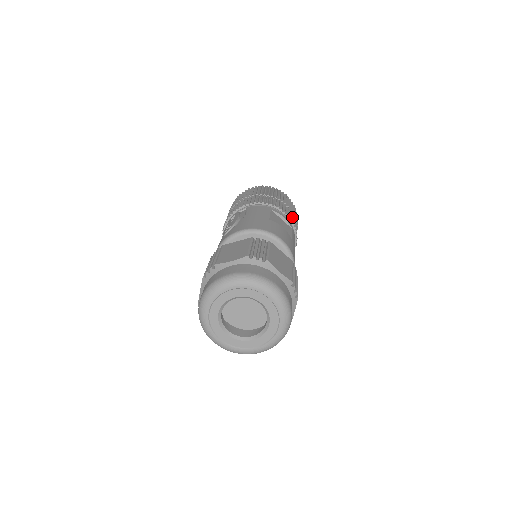
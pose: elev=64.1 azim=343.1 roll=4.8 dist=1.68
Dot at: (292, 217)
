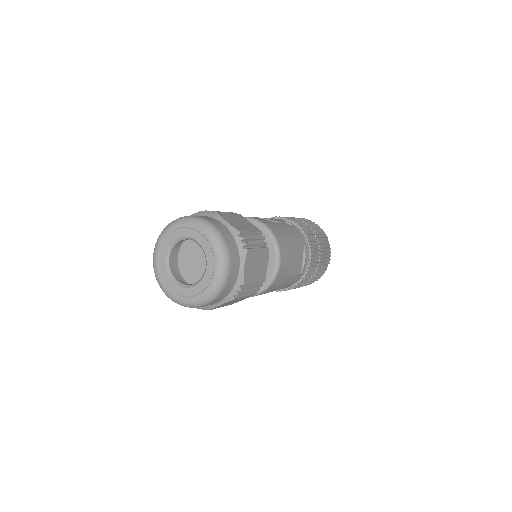
Dot at: (312, 269)
